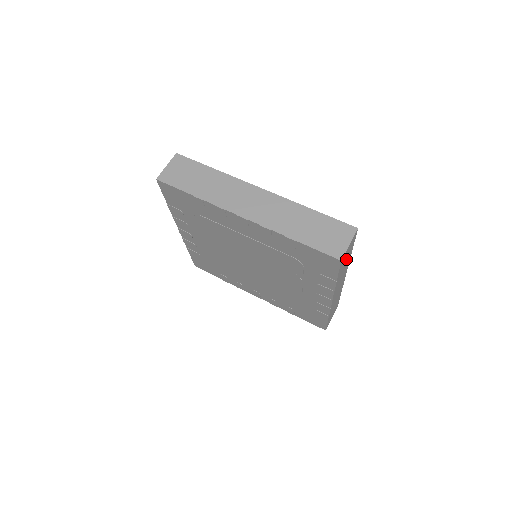
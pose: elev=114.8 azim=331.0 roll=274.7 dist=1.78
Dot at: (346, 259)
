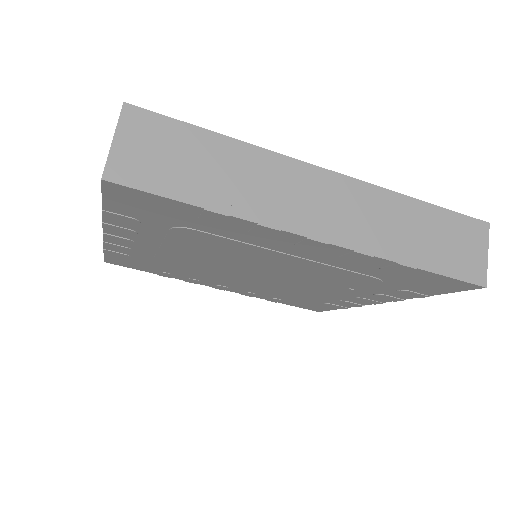
Dot at: occluded
